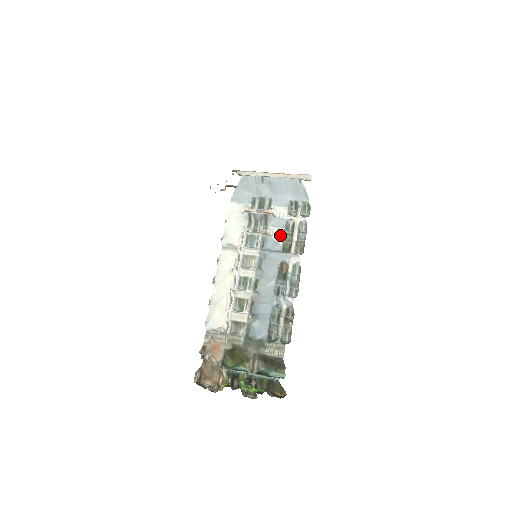
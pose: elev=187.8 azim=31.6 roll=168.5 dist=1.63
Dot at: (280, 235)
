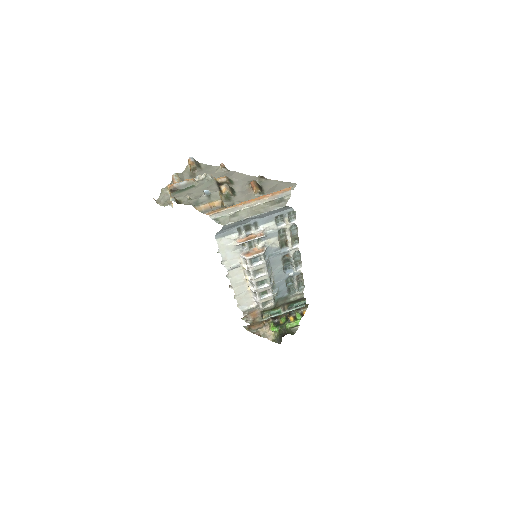
Dot at: (276, 242)
